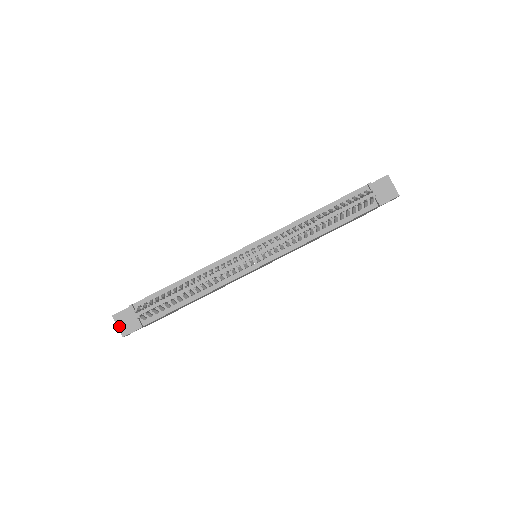
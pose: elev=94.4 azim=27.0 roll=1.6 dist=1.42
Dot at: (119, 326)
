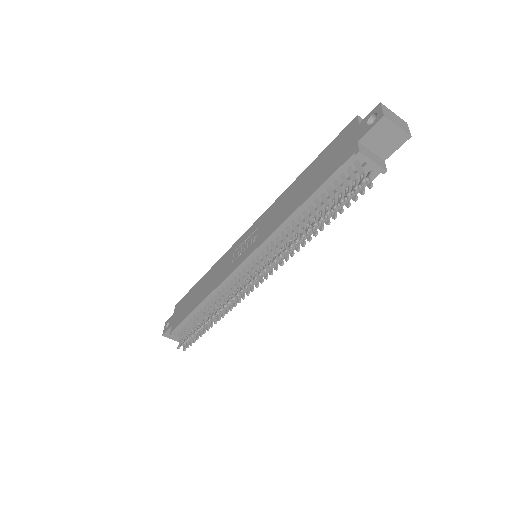
Dot at: (174, 339)
